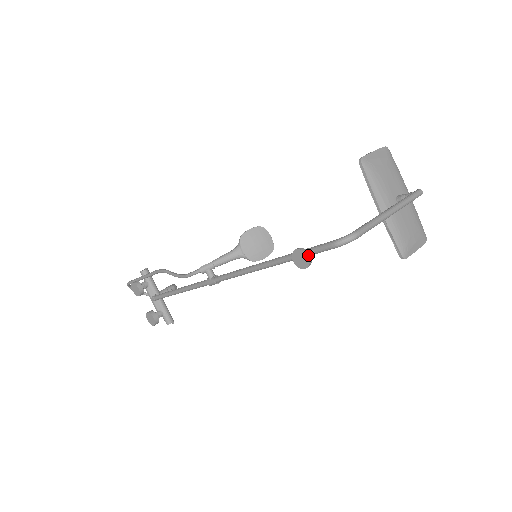
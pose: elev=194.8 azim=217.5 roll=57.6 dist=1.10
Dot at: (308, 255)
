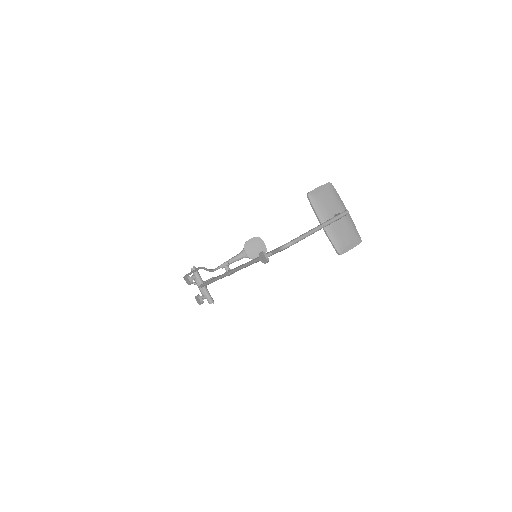
Dot at: (266, 256)
